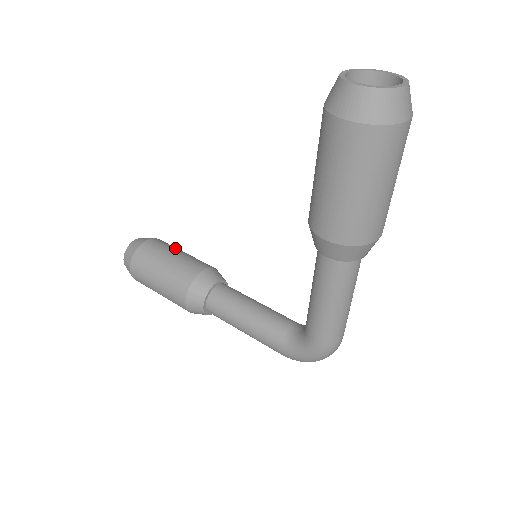
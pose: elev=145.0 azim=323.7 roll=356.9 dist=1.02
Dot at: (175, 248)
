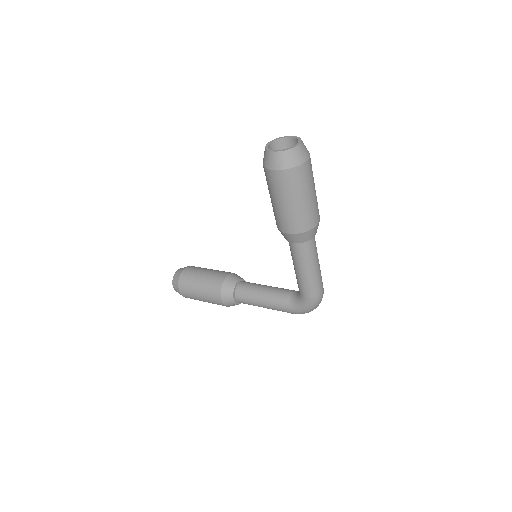
Dot at: (204, 268)
